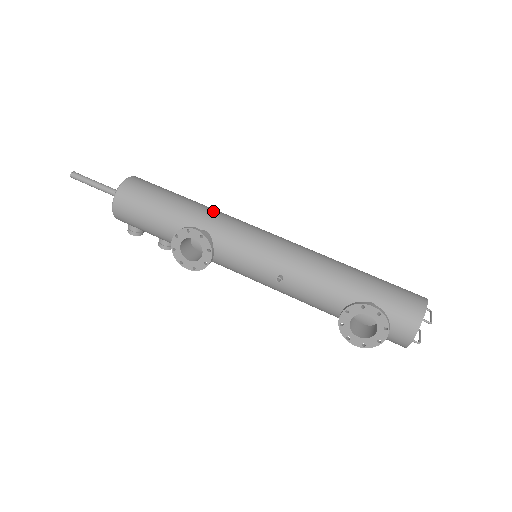
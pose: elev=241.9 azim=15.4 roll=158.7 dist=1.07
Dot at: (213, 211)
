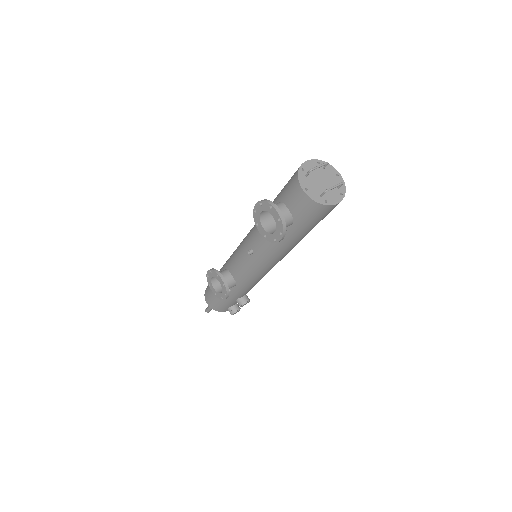
Dot at: occluded
